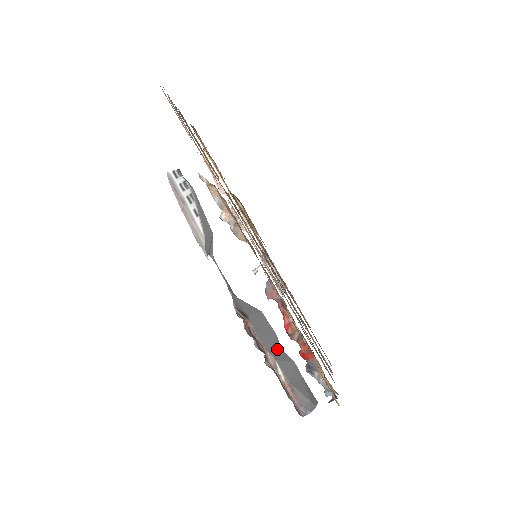
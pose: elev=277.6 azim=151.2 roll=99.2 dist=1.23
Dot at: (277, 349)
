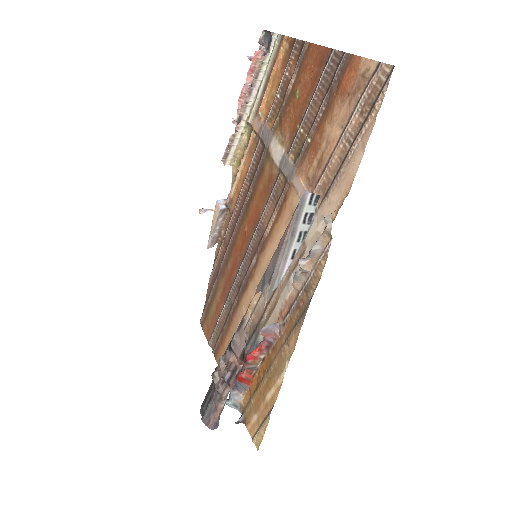
Dot at: occluded
